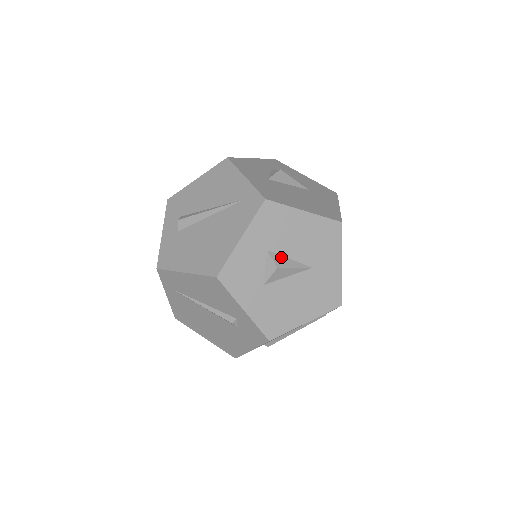
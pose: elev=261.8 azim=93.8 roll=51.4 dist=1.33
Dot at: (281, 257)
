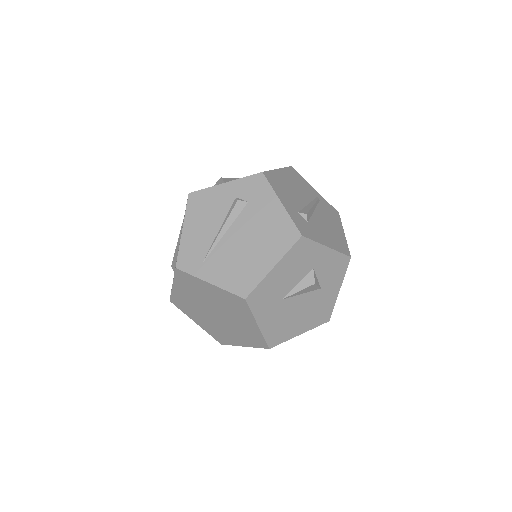
Dot at: occluded
